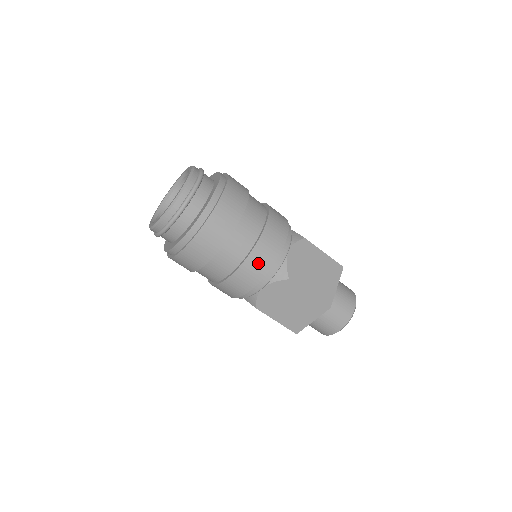
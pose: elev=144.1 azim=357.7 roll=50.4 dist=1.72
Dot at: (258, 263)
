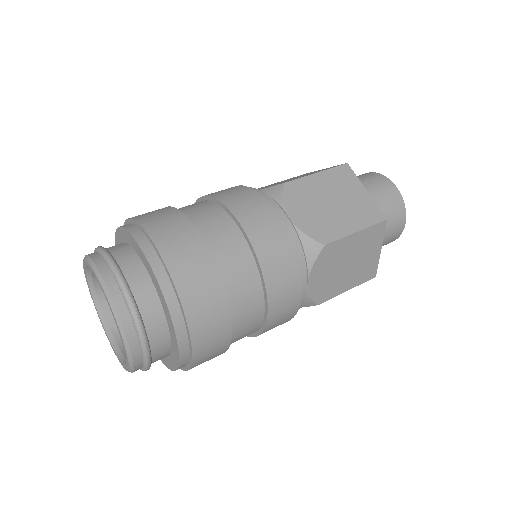
Dot at: (280, 271)
